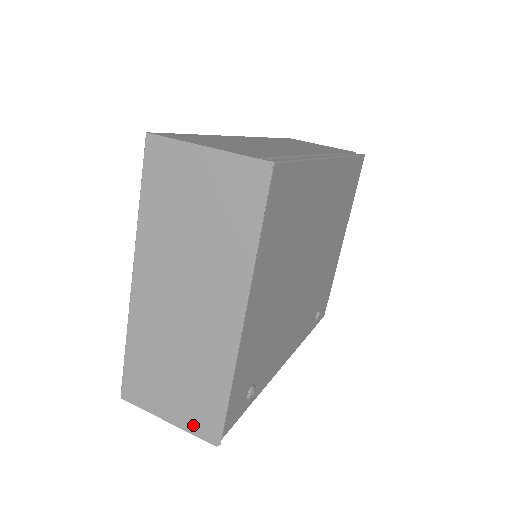
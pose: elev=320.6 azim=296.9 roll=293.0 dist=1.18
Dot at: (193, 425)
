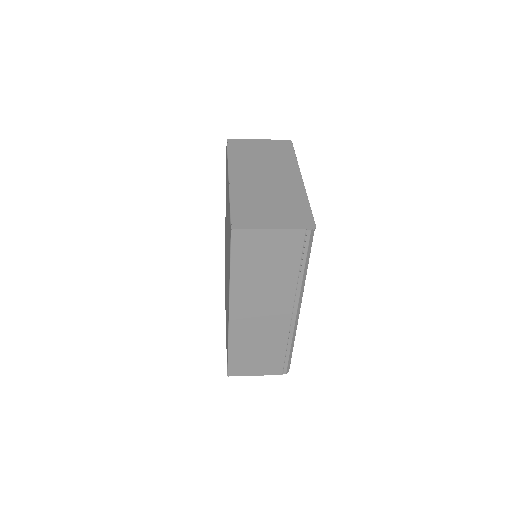
Dot at: (294, 224)
